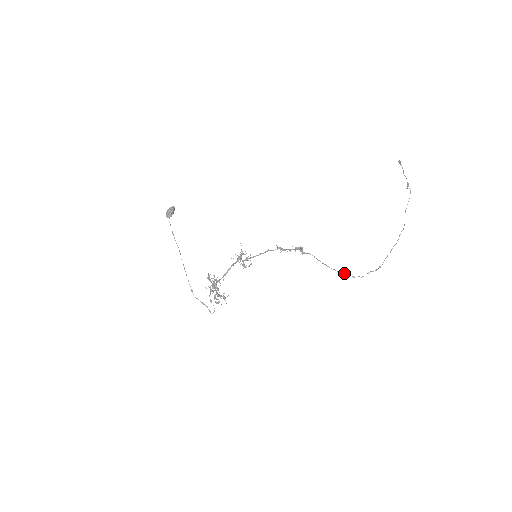
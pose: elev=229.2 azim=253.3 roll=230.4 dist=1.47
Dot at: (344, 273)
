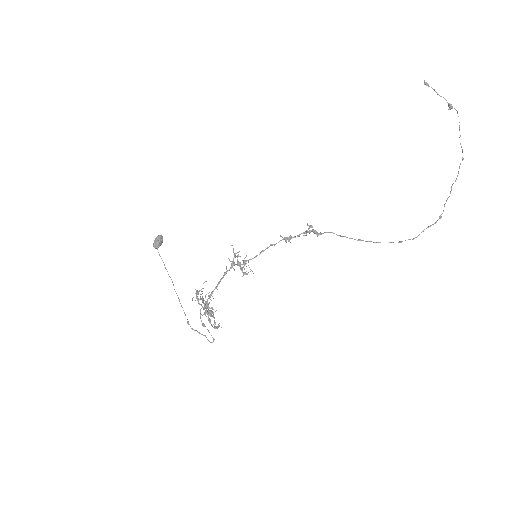
Dot at: occluded
